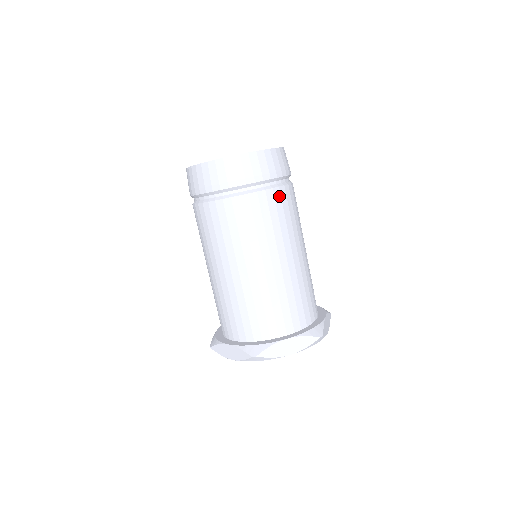
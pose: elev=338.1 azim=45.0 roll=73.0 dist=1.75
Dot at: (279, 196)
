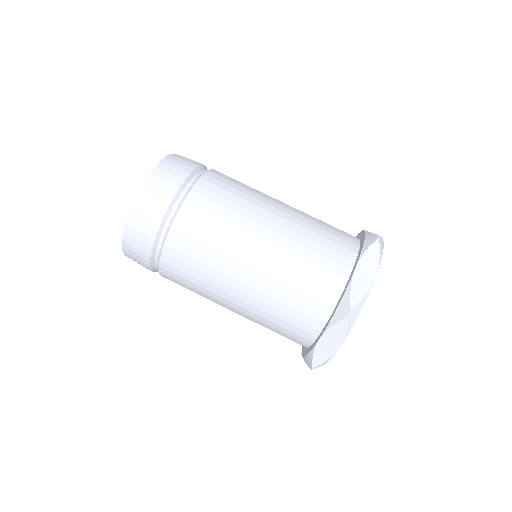
Dot at: (212, 179)
